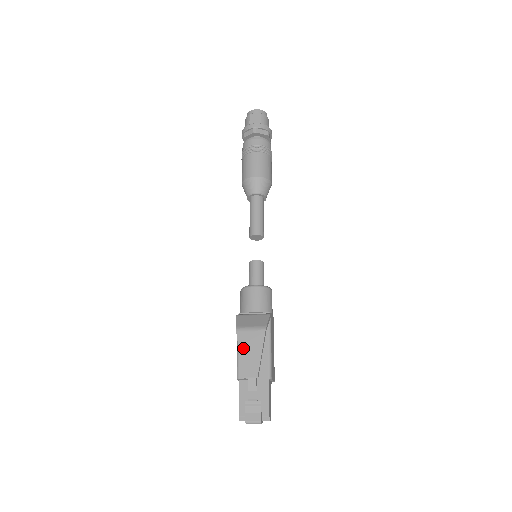
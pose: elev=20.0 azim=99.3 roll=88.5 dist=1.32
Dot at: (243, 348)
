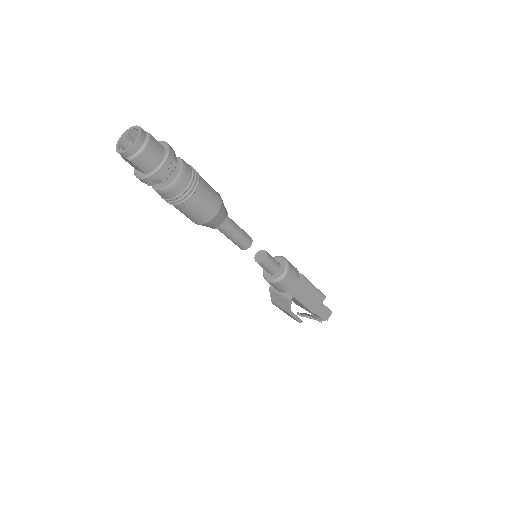
Dot at: (283, 311)
